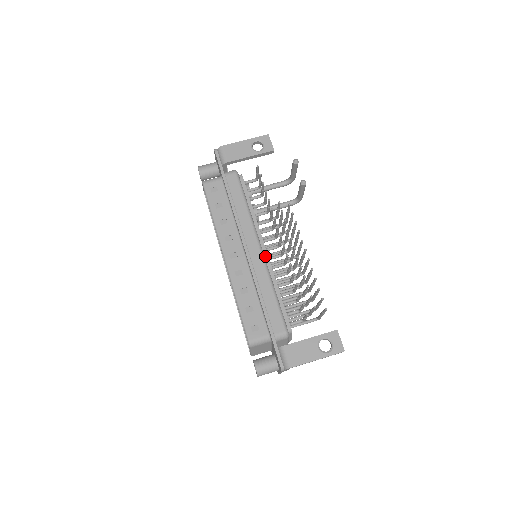
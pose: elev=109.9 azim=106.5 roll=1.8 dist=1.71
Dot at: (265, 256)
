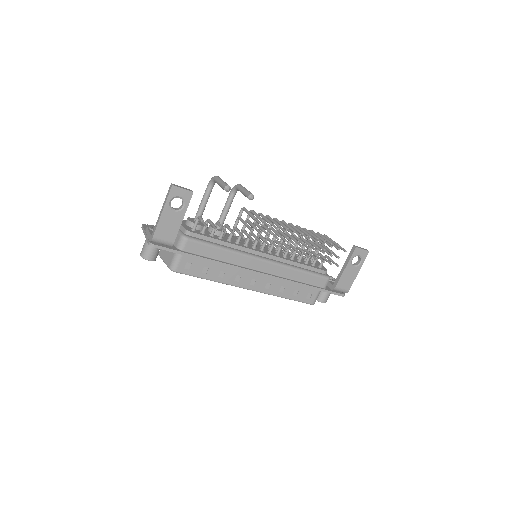
Dot at: (270, 258)
